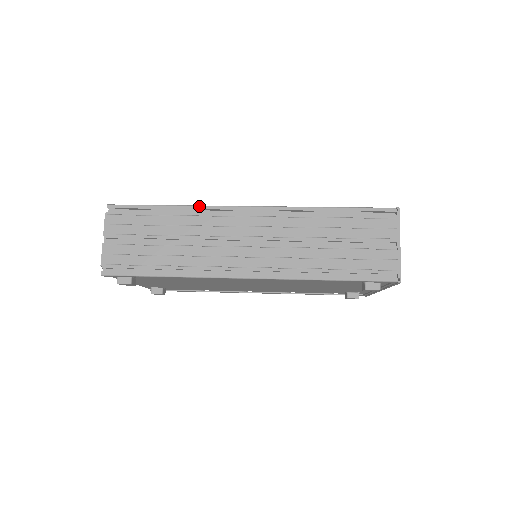
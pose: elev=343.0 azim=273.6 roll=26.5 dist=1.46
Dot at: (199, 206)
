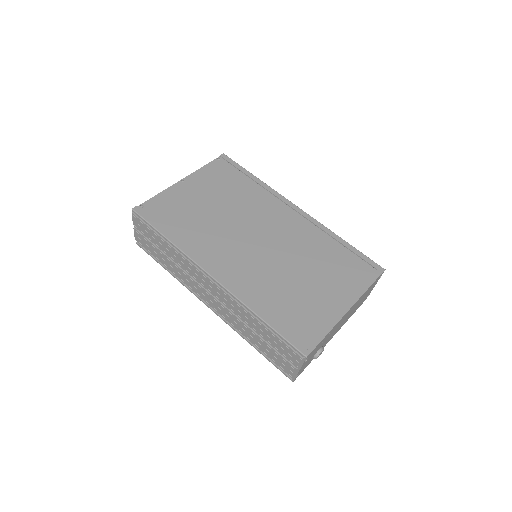
Dot at: (181, 252)
